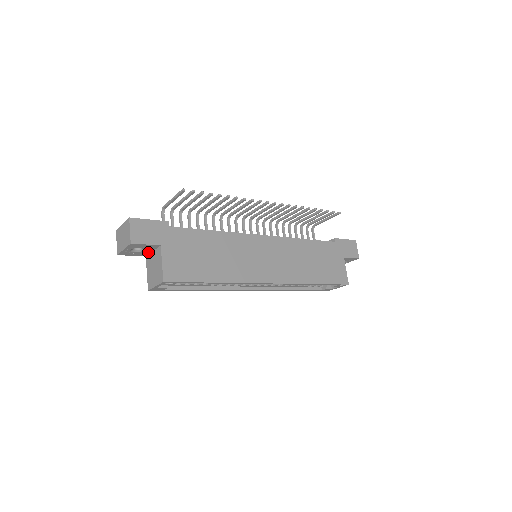
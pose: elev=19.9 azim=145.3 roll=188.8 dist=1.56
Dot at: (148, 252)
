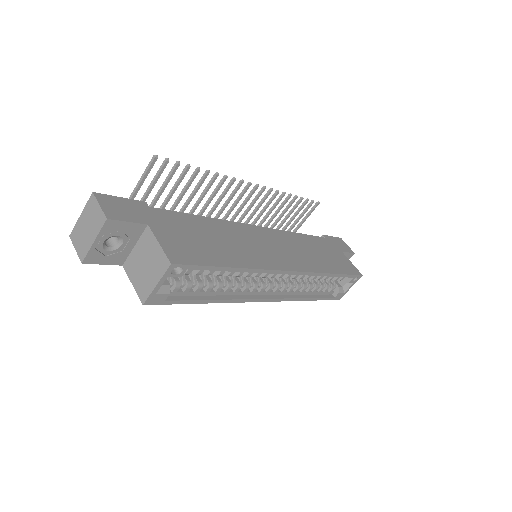
Dot at: (127, 250)
